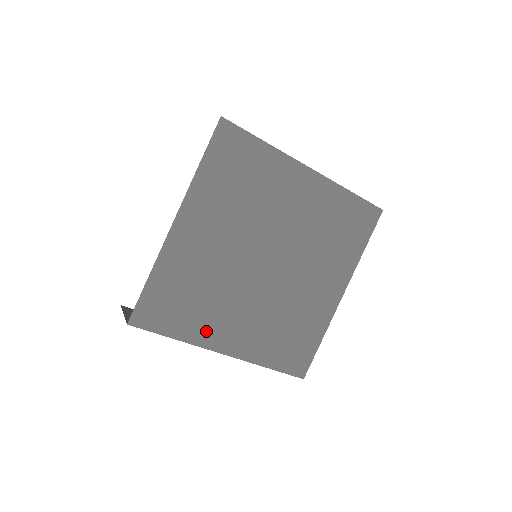
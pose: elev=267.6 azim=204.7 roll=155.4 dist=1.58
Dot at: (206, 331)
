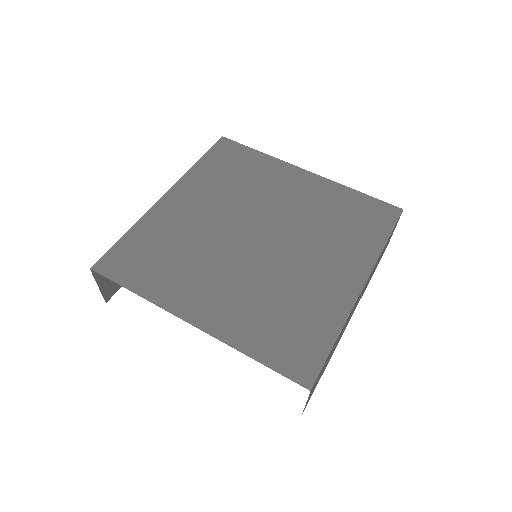
Dot at: (174, 293)
